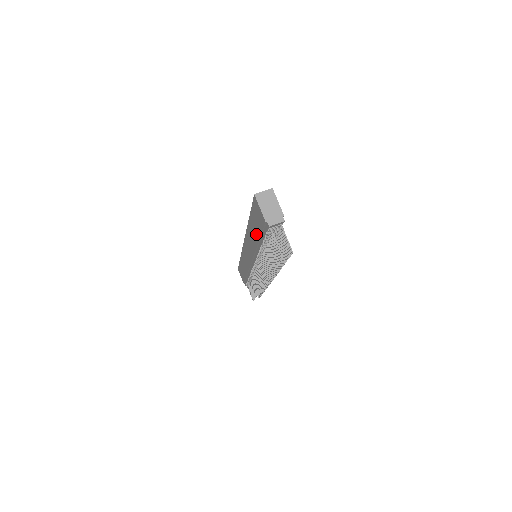
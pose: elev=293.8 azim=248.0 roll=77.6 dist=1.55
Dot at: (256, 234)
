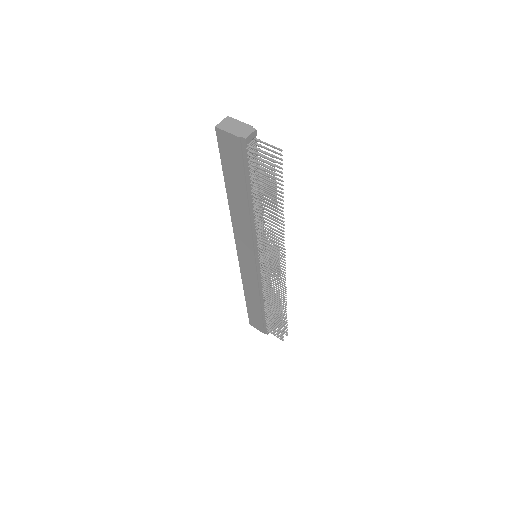
Dot at: (240, 191)
